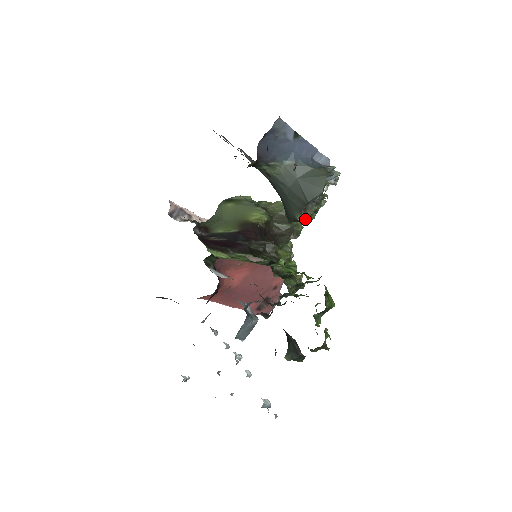
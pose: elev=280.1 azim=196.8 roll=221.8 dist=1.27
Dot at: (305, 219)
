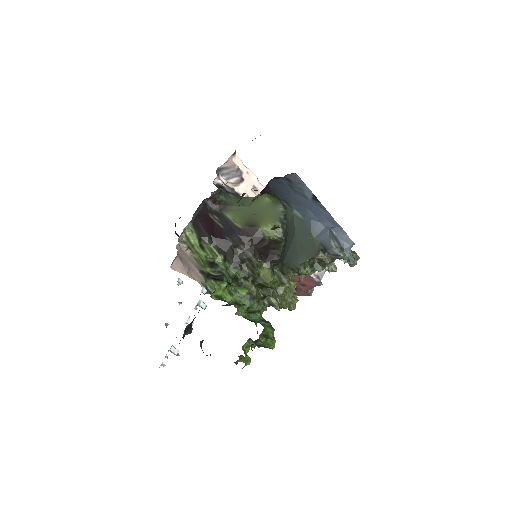
Dot at: (281, 271)
